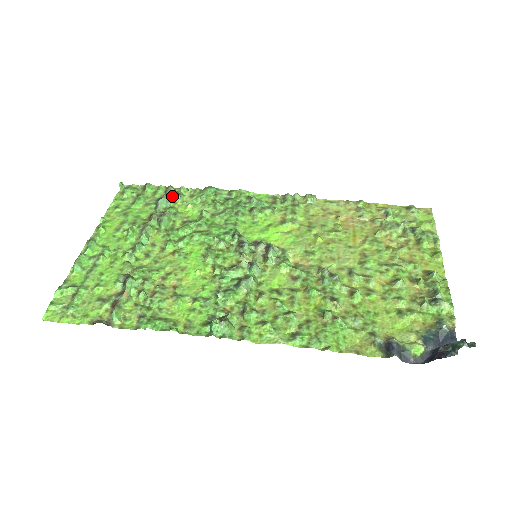
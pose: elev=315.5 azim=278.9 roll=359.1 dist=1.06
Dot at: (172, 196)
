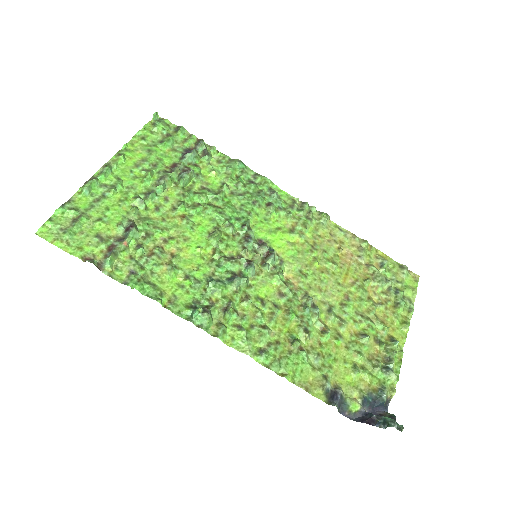
Dot at: (201, 152)
